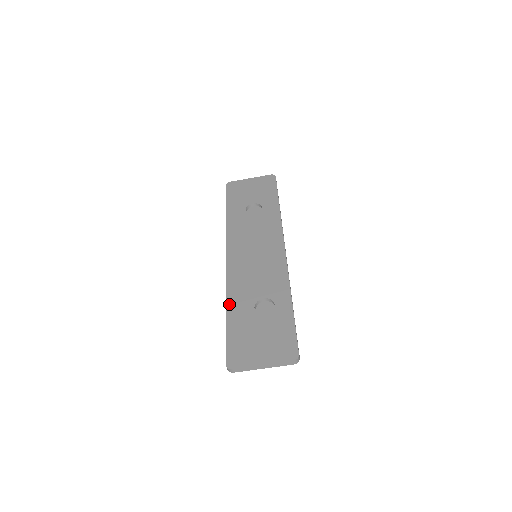
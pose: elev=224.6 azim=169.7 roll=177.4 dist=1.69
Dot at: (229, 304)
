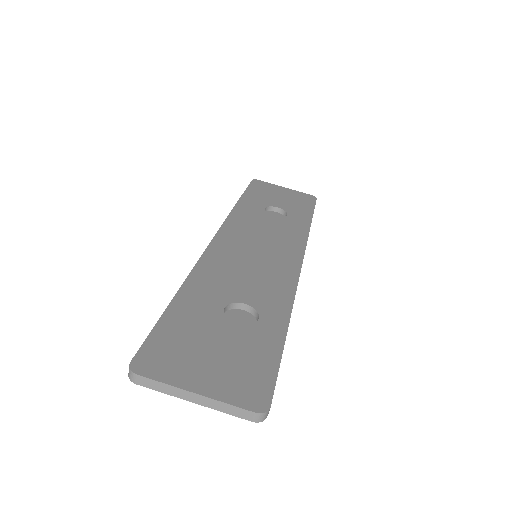
Dot at: (187, 286)
